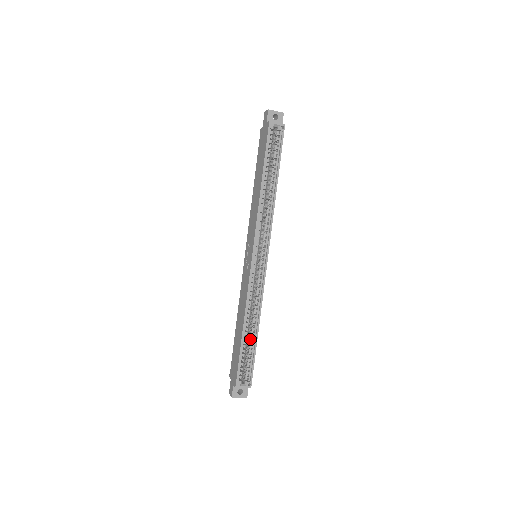
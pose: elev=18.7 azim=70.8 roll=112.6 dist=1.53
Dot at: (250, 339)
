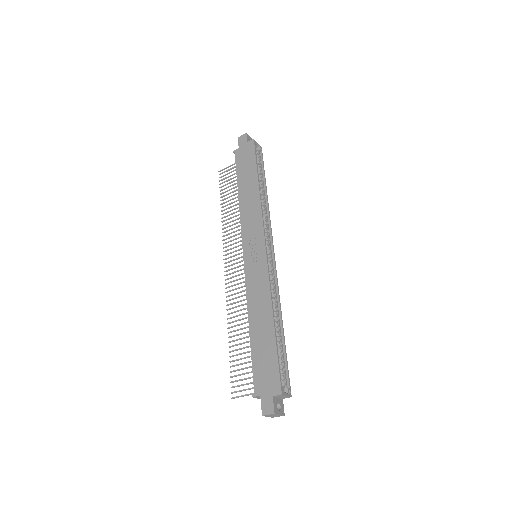
Dot at: occluded
